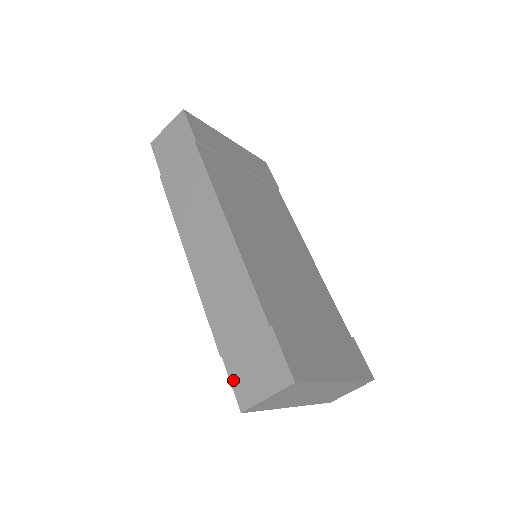
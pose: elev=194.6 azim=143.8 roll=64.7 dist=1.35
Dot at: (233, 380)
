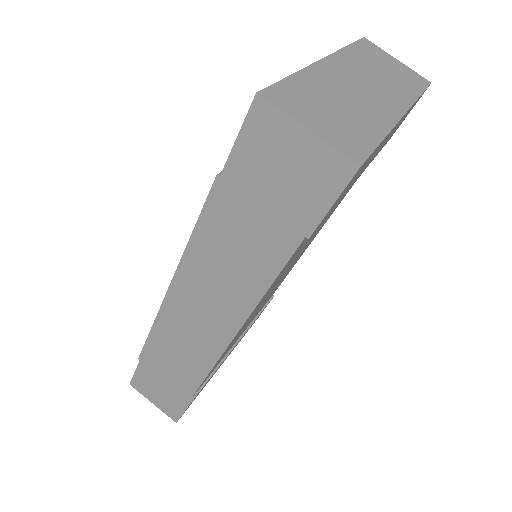
Dot at: (137, 375)
